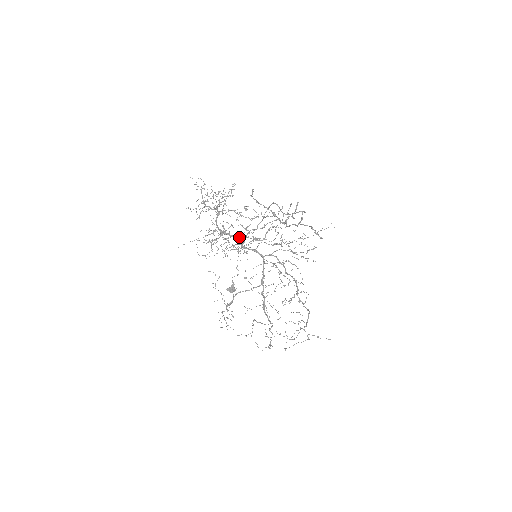
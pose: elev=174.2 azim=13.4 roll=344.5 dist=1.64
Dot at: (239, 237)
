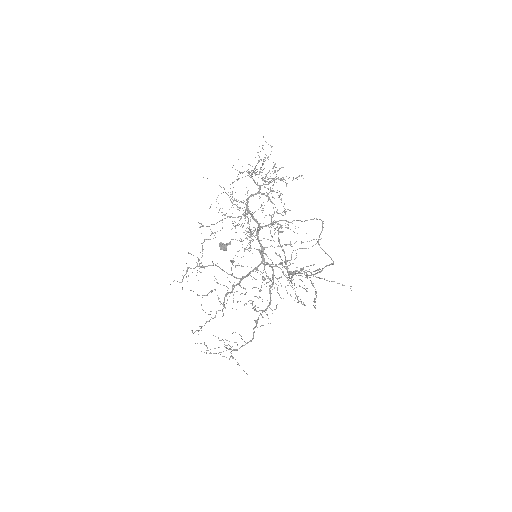
Dot at: (255, 230)
